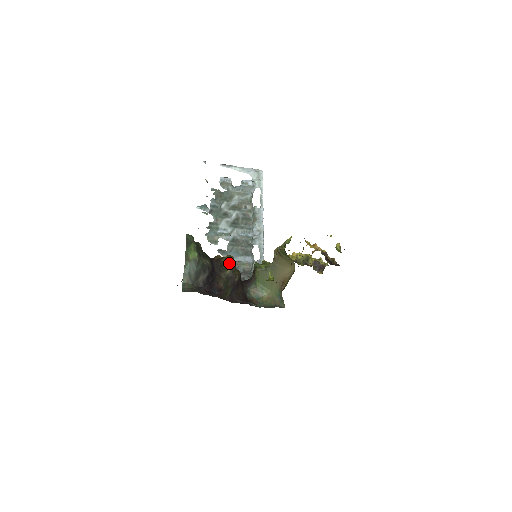
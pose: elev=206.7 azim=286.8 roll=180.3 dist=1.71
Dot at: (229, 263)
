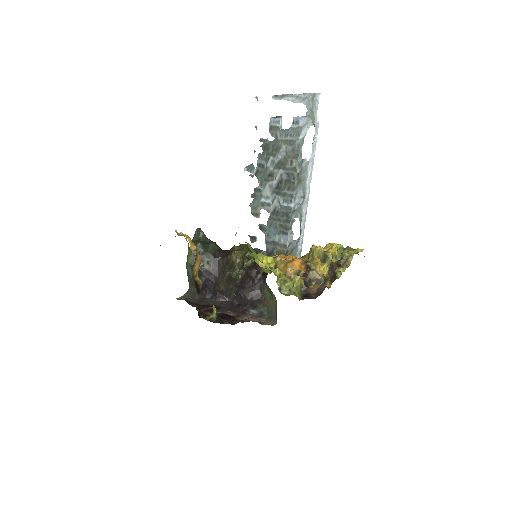
Dot at: (231, 262)
